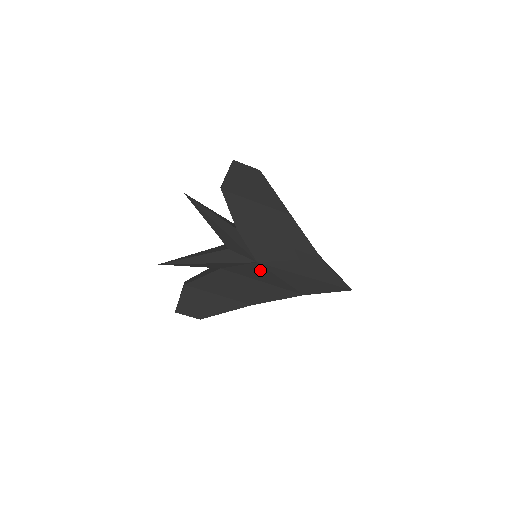
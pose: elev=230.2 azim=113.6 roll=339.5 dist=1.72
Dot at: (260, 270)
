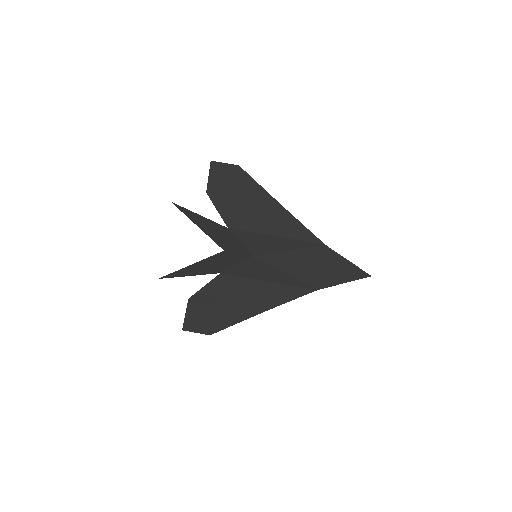
Dot at: (260, 266)
